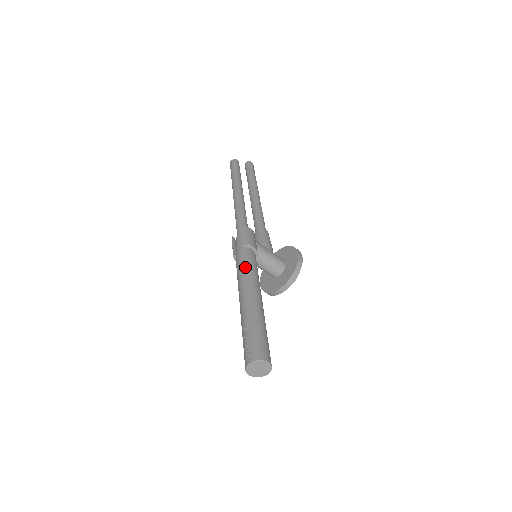
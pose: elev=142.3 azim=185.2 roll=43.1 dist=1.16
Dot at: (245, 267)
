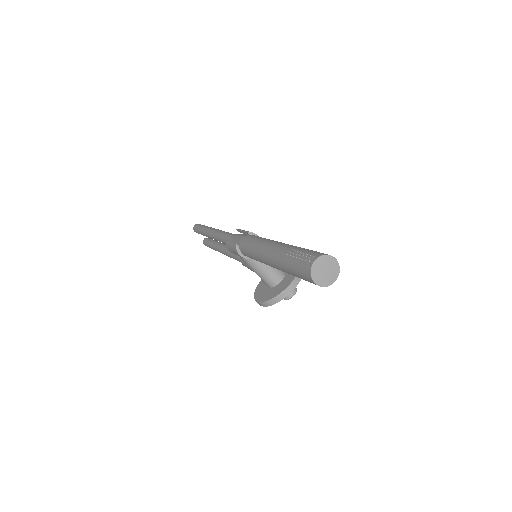
Dot at: (259, 237)
